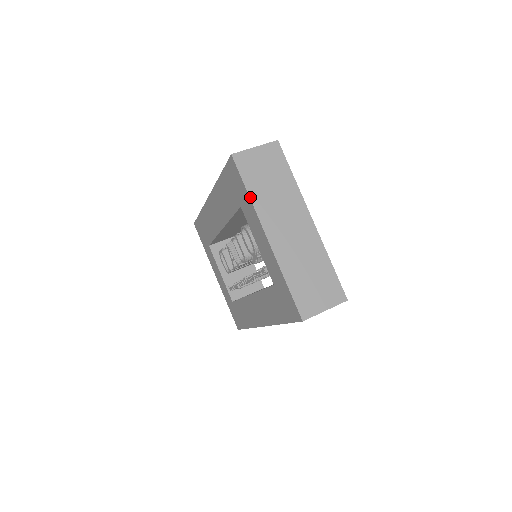
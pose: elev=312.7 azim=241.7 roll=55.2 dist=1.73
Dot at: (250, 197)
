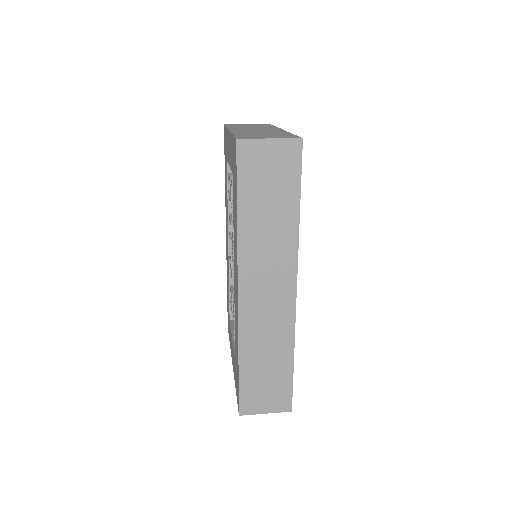
Dot at: occluded
